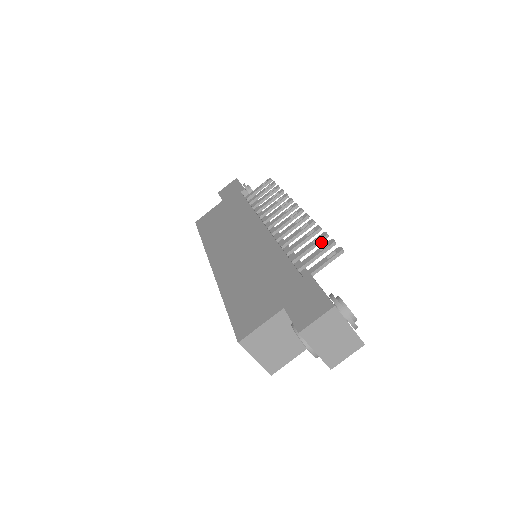
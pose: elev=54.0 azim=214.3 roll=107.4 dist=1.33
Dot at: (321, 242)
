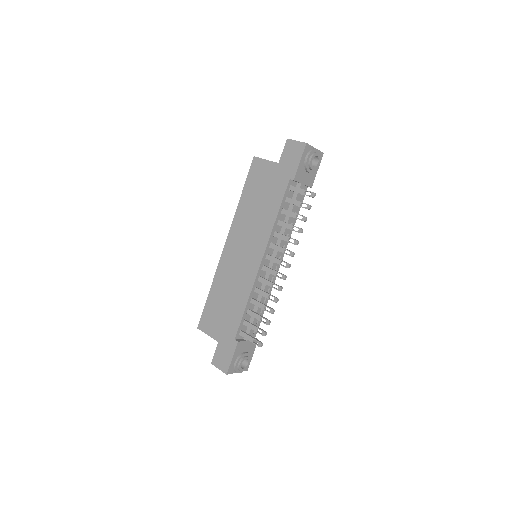
Dot at: (264, 323)
